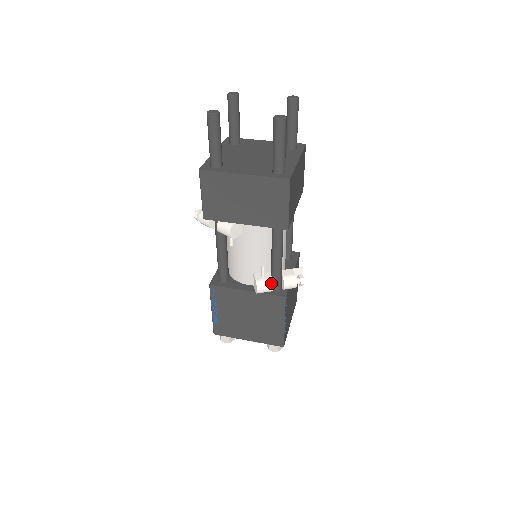
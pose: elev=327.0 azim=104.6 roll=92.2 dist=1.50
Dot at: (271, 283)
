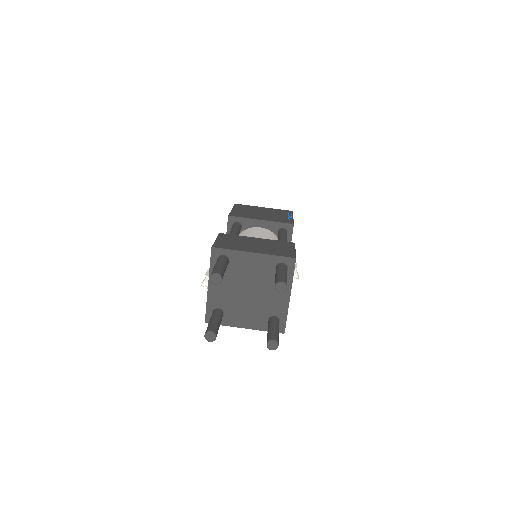
Dot at: occluded
